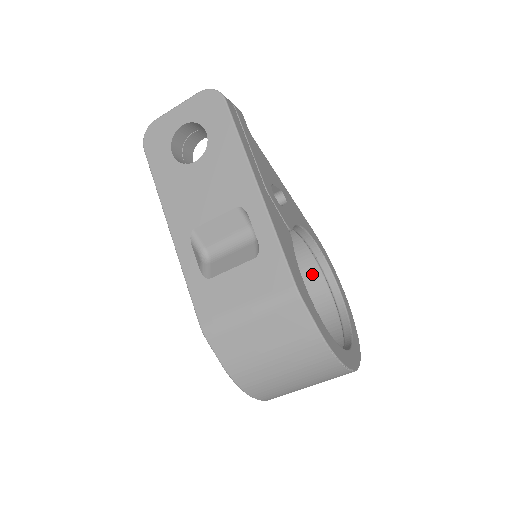
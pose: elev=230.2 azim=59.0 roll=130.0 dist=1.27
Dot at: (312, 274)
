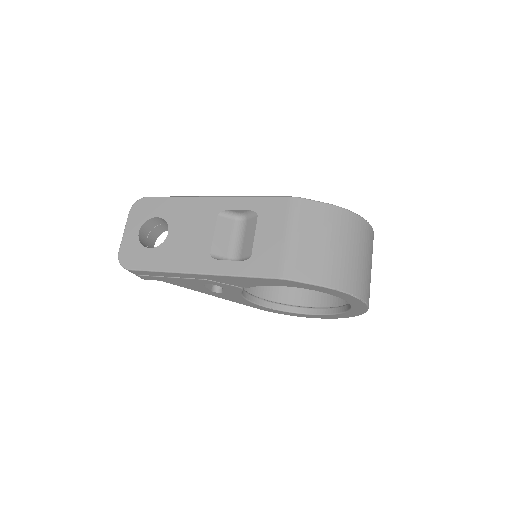
Dot at: occluded
